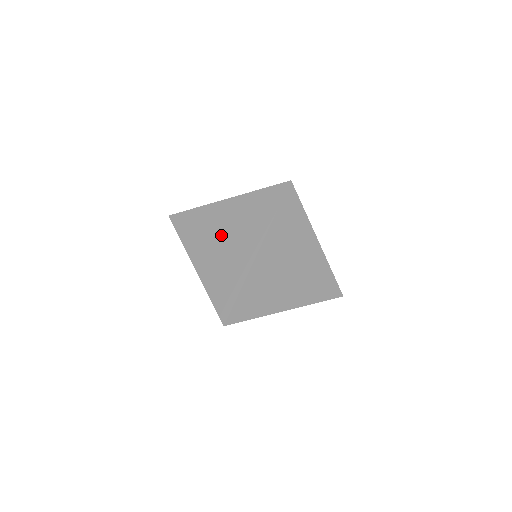
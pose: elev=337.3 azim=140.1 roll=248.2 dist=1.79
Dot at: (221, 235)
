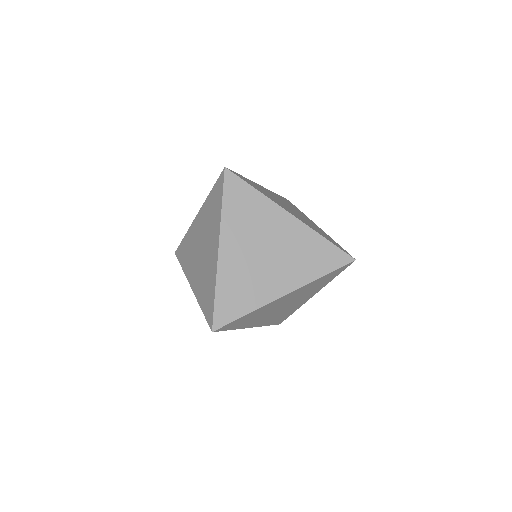
Dot at: (265, 245)
